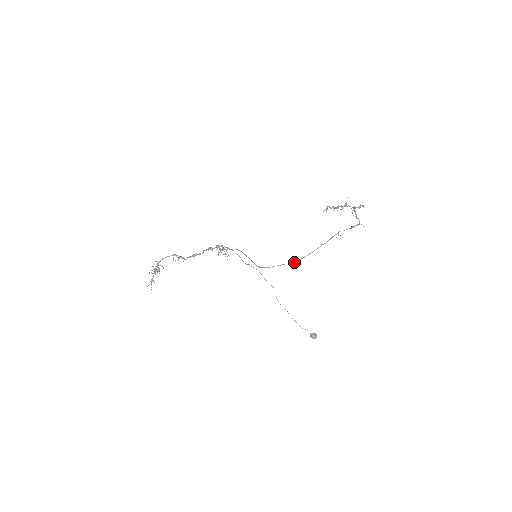
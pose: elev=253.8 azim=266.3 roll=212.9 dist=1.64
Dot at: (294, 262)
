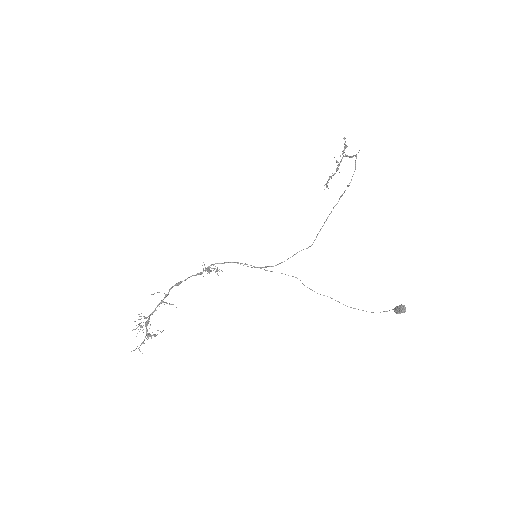
Dot at: occluded
